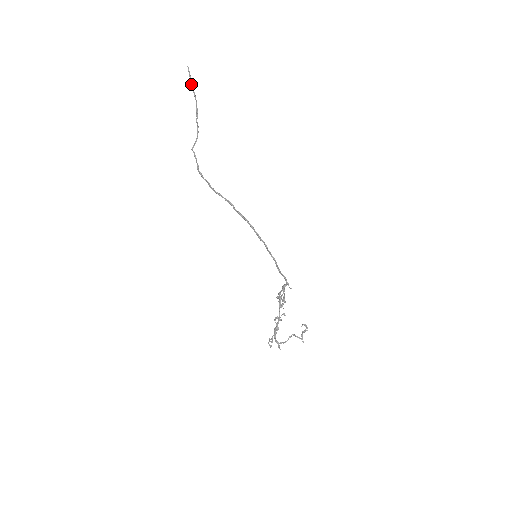
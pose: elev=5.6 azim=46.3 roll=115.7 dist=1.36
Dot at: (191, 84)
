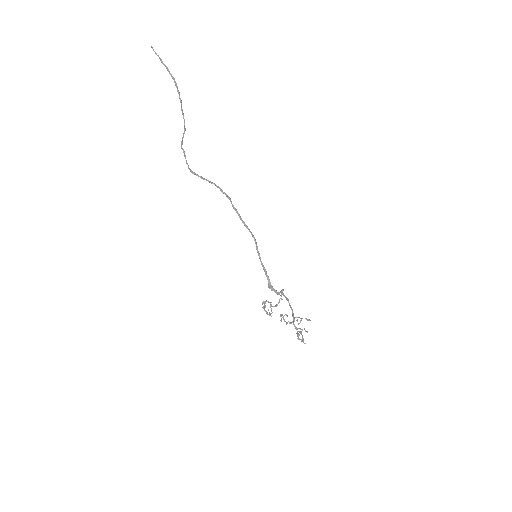
Dot at: (164, 65)
